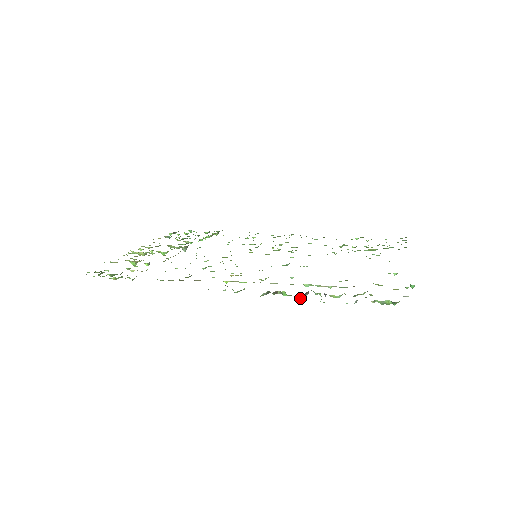
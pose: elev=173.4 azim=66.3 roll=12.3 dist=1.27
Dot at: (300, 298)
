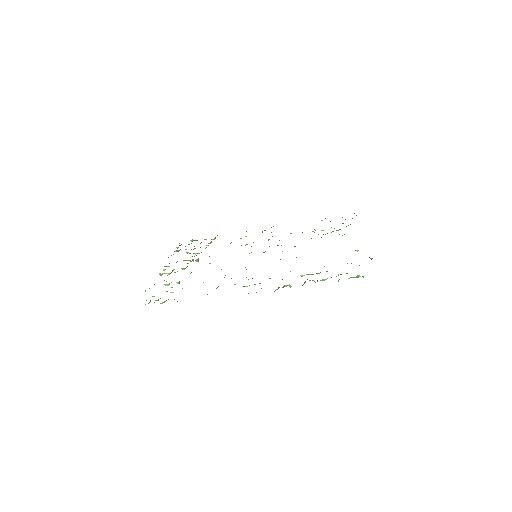
Dot at: occluded
